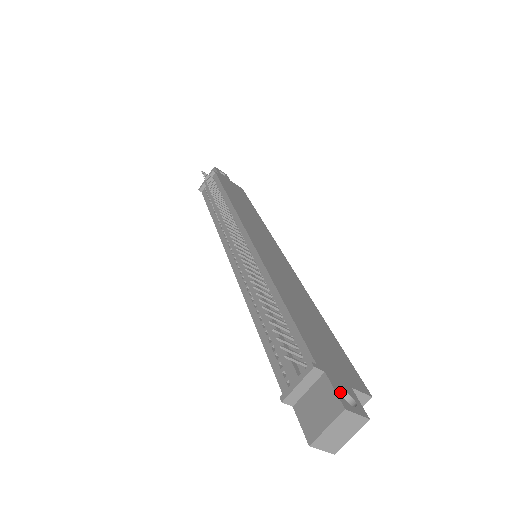
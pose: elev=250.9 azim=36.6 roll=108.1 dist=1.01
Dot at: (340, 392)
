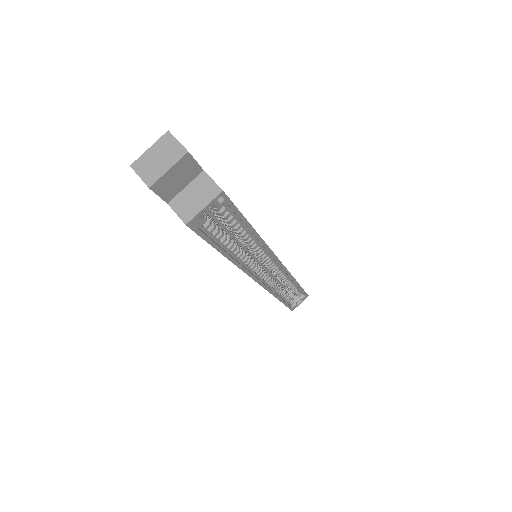
Dot at: occluded
